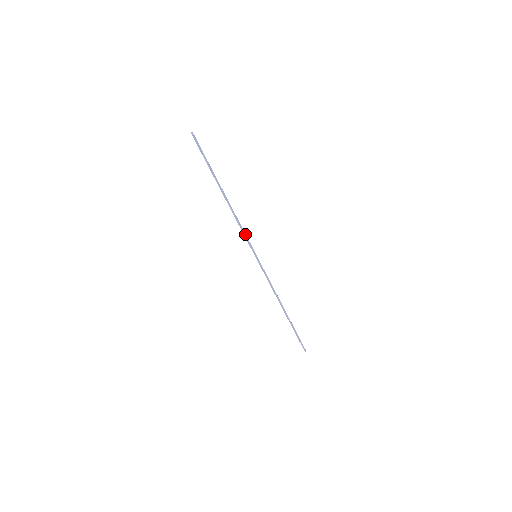
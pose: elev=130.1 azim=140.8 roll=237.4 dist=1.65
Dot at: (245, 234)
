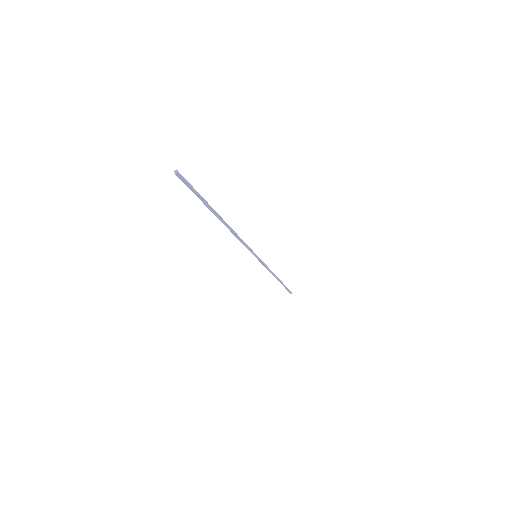
Dot at: (246, 245)
